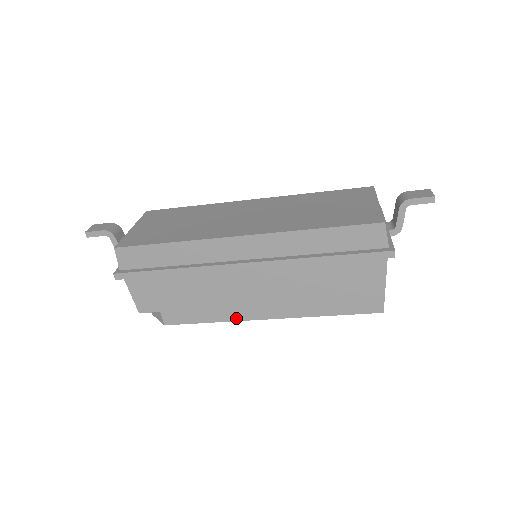
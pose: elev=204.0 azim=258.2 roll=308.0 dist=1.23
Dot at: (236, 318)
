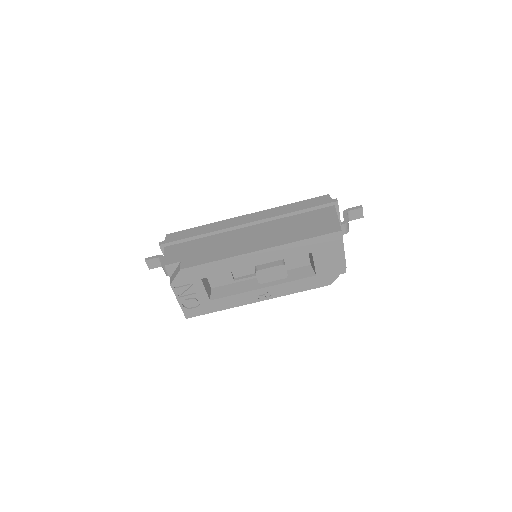
Dot at: (236, 254)
